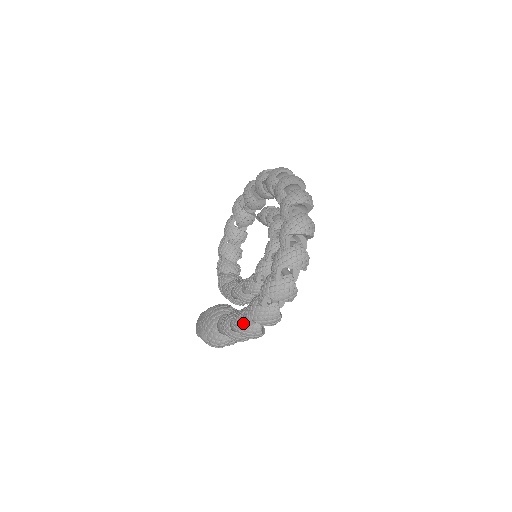
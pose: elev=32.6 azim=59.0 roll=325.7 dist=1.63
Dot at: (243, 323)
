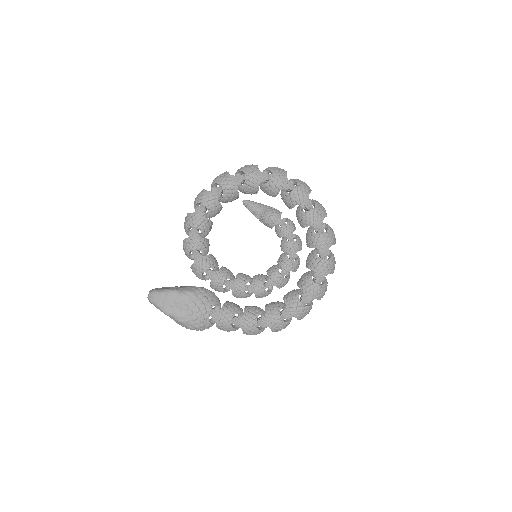
Dot at: (256, 328)
